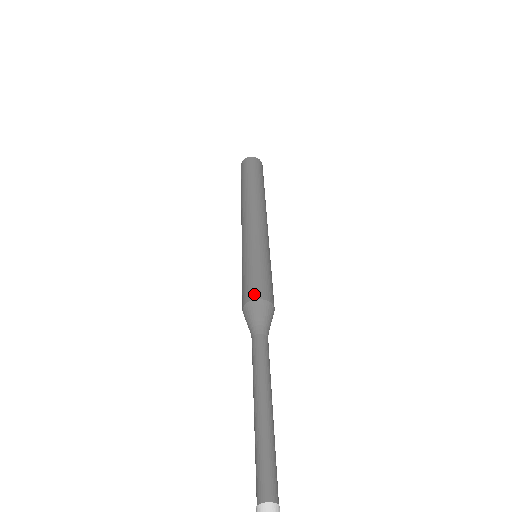
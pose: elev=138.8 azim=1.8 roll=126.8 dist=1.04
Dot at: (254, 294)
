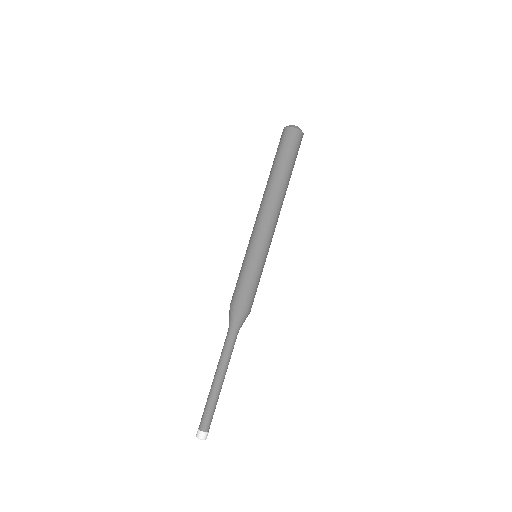
Dot at: (240, 304)
